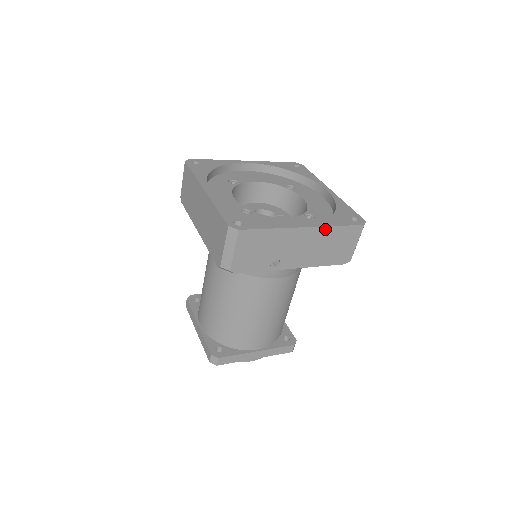
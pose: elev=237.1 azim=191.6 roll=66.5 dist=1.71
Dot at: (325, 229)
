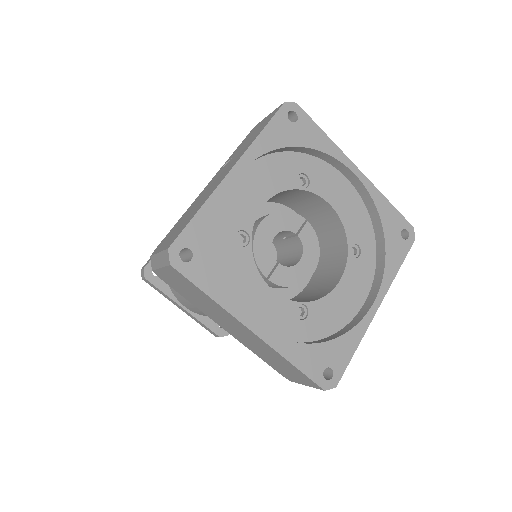
Dot at: (388, 284)
